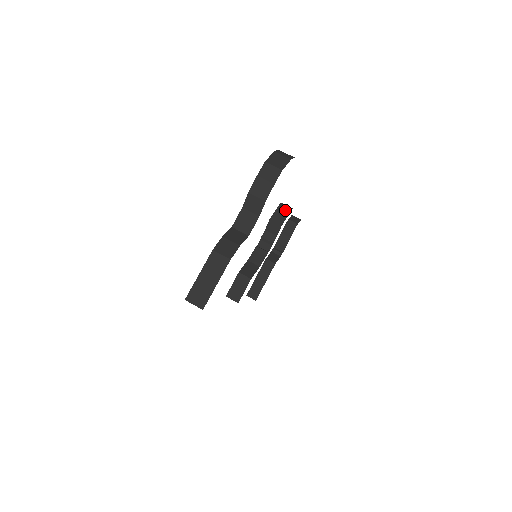
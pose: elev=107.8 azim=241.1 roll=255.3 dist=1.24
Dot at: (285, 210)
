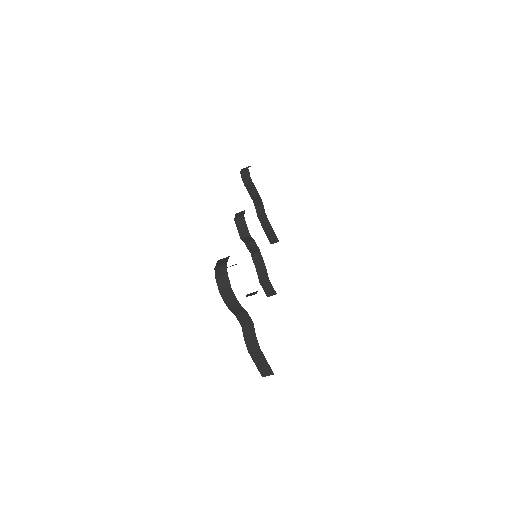
Dot at: (241, 223)
